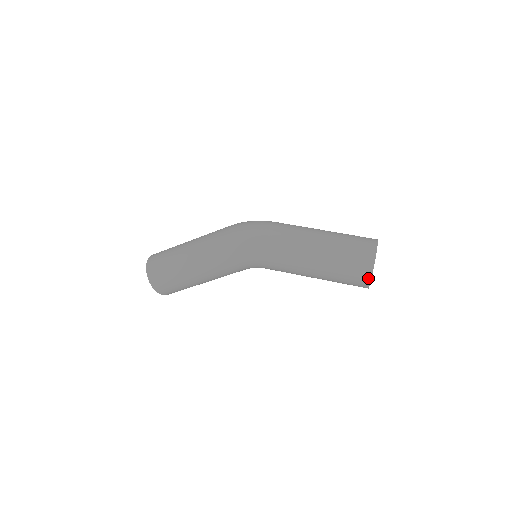
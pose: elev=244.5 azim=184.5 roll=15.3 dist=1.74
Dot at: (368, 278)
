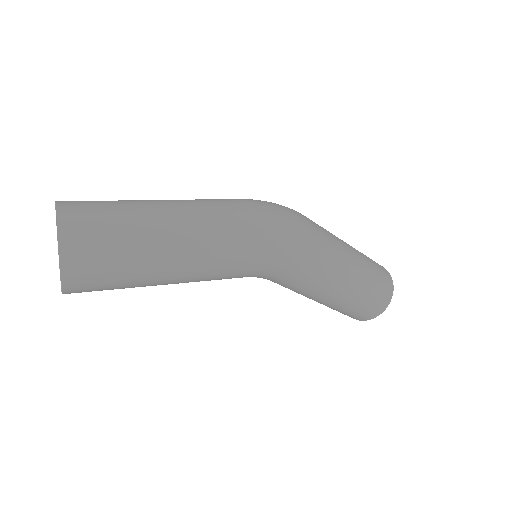
Dot at: (376, 315)
